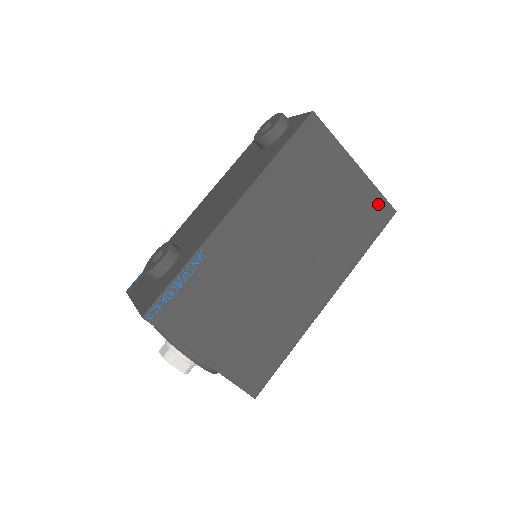
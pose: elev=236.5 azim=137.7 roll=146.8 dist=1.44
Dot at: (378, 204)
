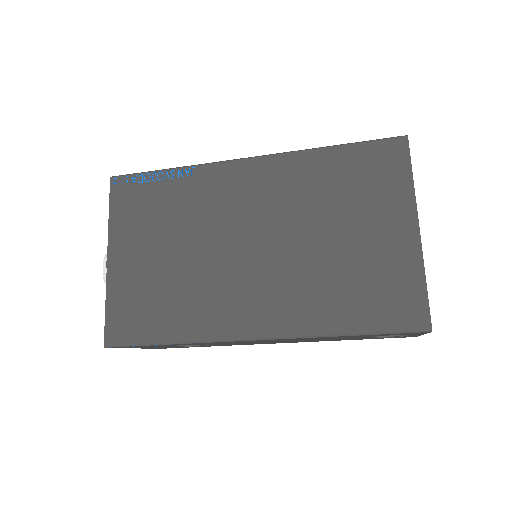
Dot at: (412, 295)
